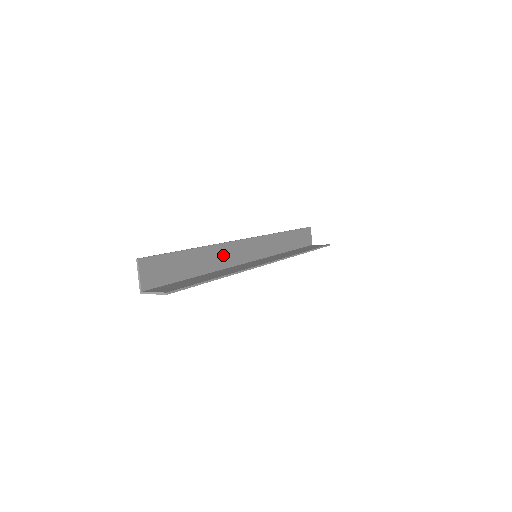
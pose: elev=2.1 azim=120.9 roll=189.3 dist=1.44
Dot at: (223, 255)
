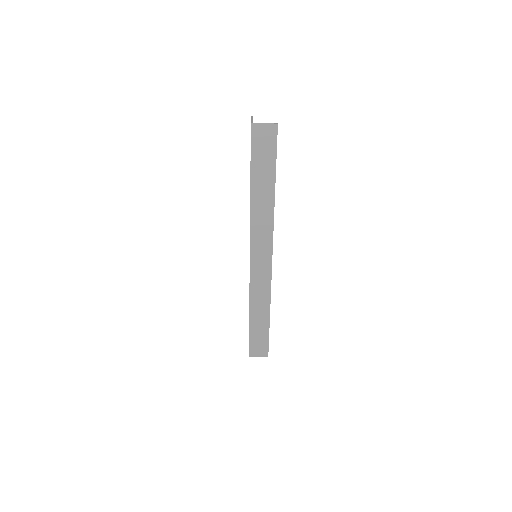
Dot at: occluded
